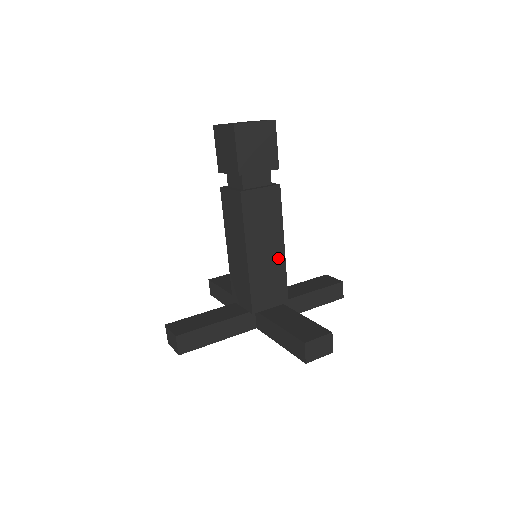
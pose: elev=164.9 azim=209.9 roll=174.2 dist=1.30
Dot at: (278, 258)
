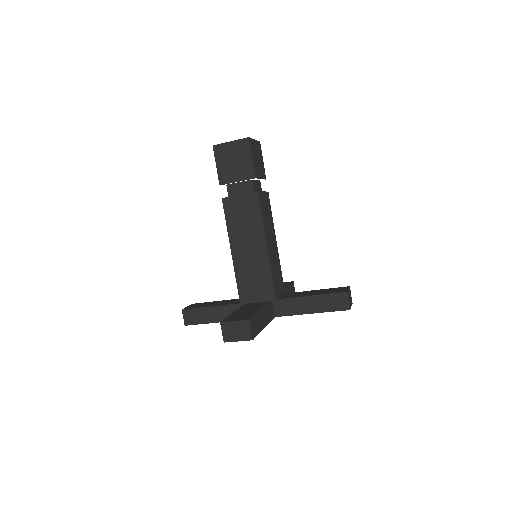
Dot at: (276, 252)
